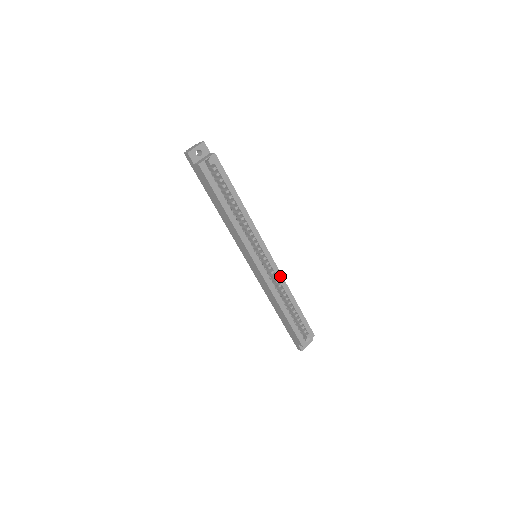
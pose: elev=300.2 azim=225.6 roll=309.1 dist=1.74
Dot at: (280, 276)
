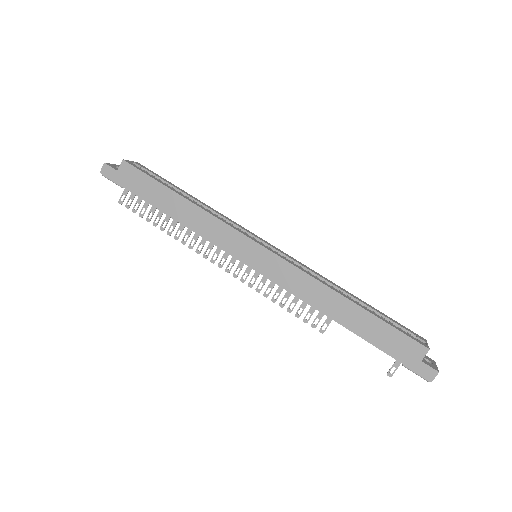
Dot at: (305, 267)
